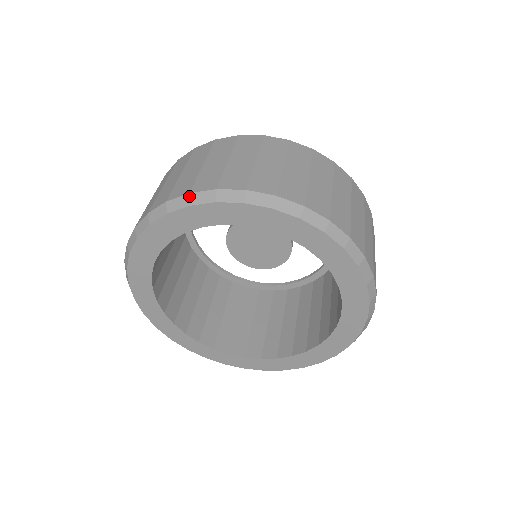
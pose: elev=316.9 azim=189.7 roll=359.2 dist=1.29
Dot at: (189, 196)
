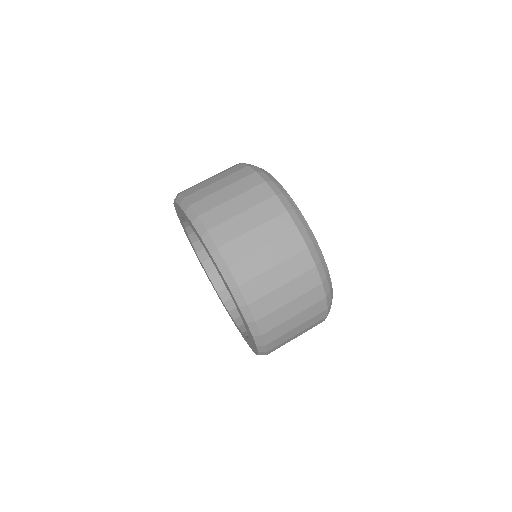
Dot at: (182, 199)
